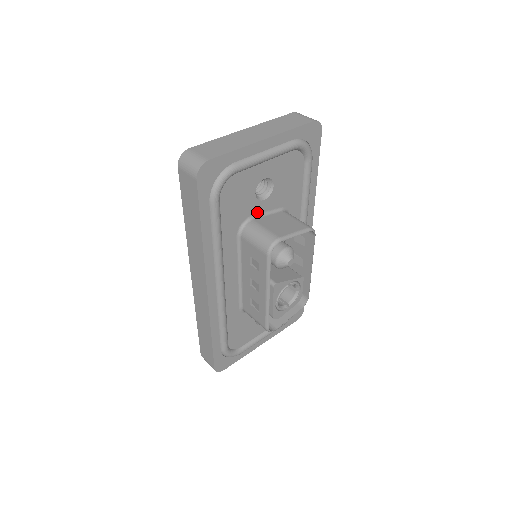
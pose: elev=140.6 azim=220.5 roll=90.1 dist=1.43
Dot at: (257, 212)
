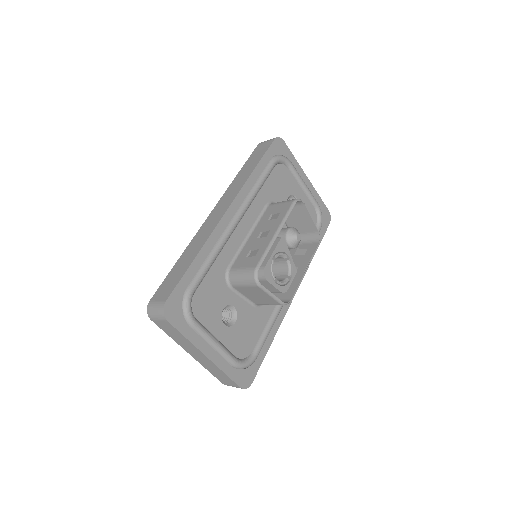
Dot at: occluded
